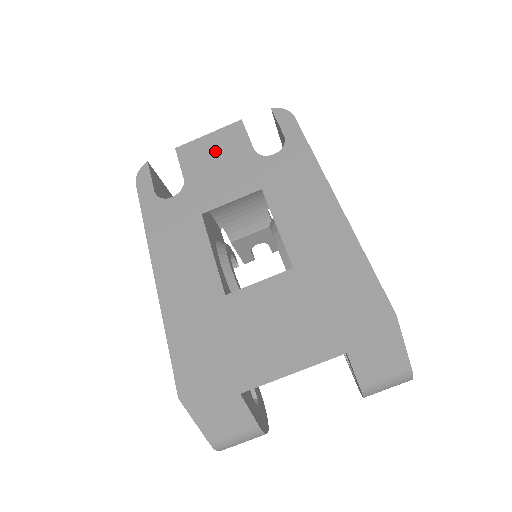
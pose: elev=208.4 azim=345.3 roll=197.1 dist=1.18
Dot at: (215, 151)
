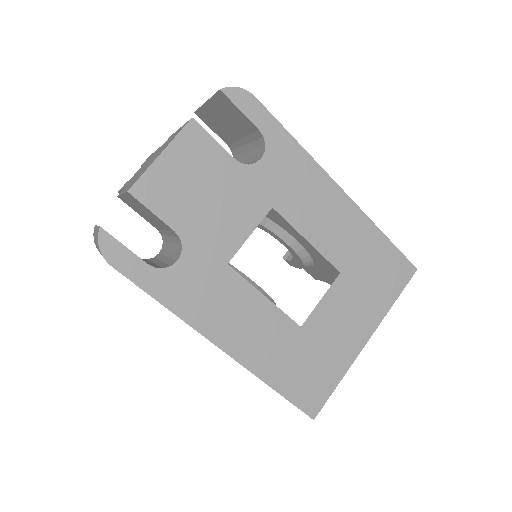
Dot at: (189, 178)
